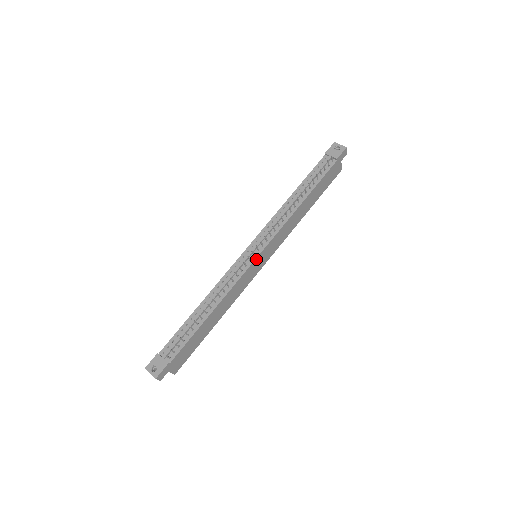
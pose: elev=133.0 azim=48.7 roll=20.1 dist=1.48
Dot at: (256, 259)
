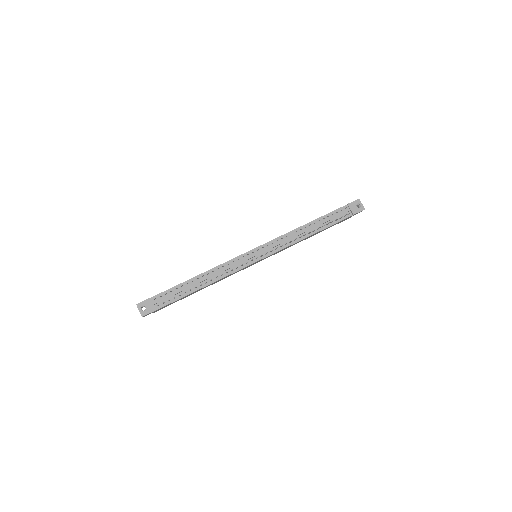
Dot at: occluded
